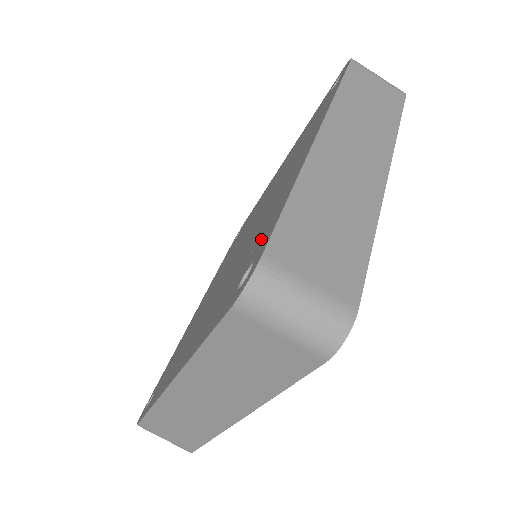
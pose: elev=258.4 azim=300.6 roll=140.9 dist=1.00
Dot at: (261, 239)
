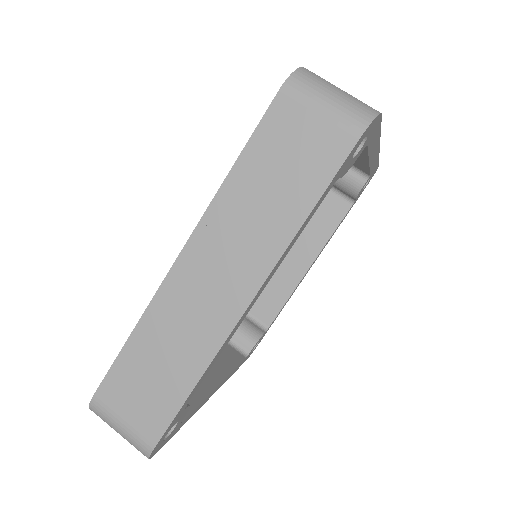
Dot at: occluded
